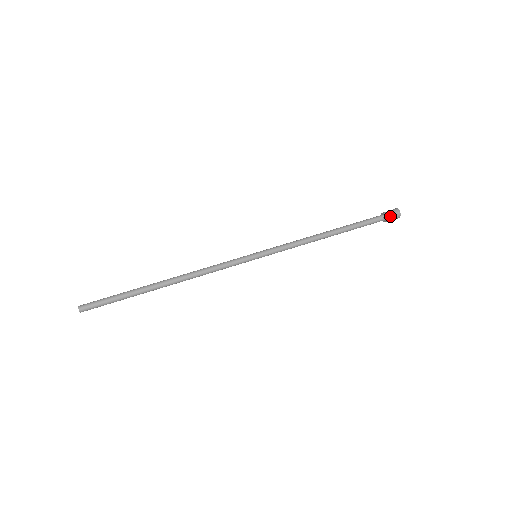
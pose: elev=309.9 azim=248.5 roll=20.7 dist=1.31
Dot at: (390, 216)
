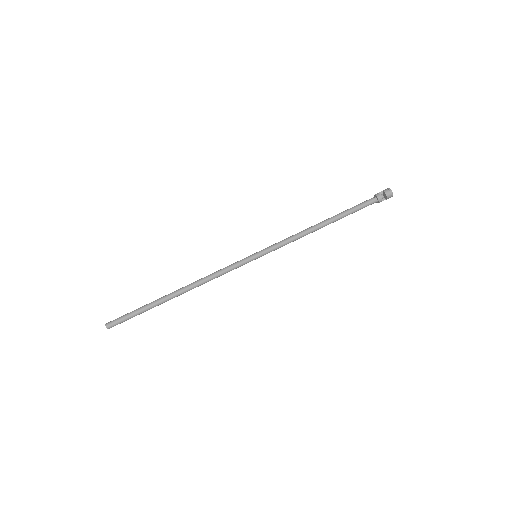
Dot at: (383, 199)
